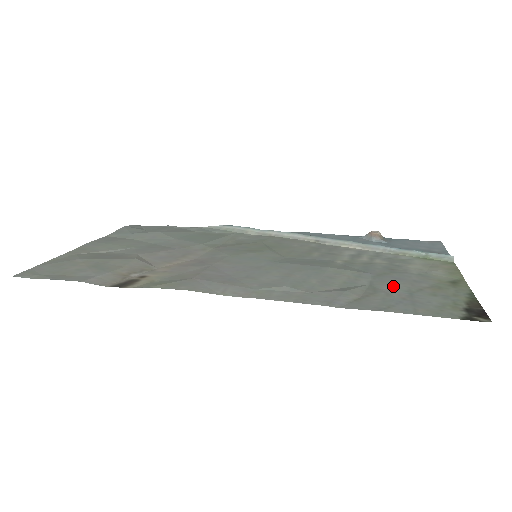
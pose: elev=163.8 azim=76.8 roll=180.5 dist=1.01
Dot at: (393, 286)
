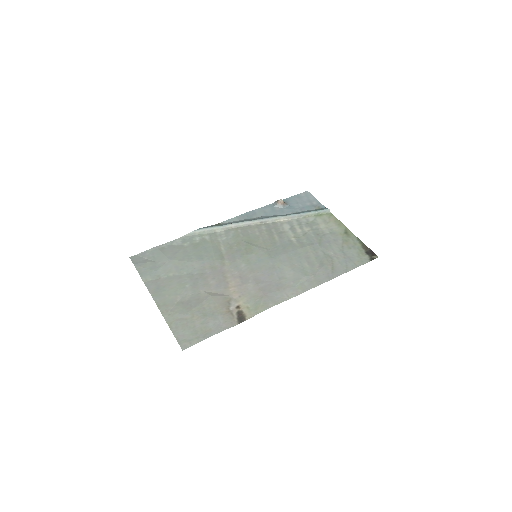
Dot at: (333, 250)
